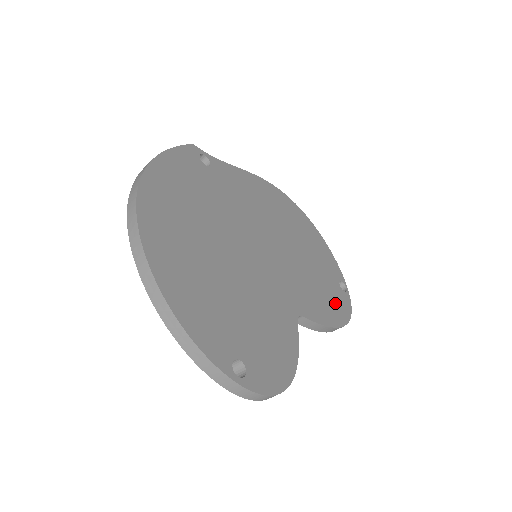
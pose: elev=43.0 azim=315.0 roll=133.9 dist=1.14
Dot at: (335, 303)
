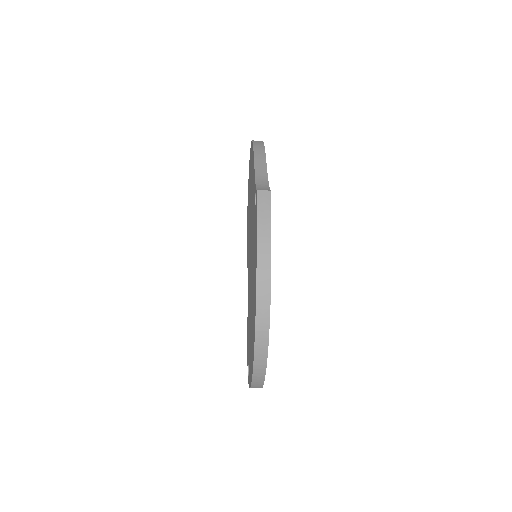
Dot at: occluded
